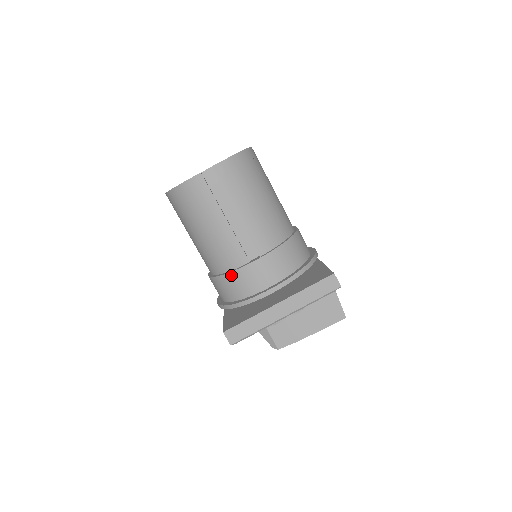
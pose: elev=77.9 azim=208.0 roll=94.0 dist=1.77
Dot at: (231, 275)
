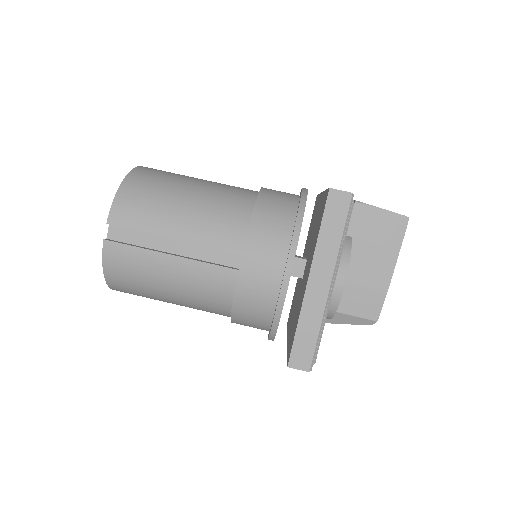
Dot at: (237, 302)
